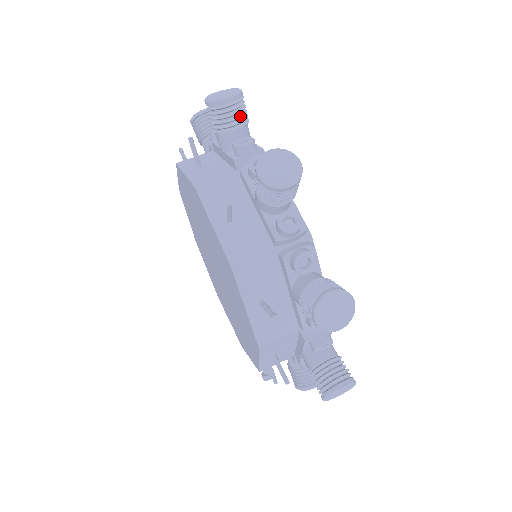
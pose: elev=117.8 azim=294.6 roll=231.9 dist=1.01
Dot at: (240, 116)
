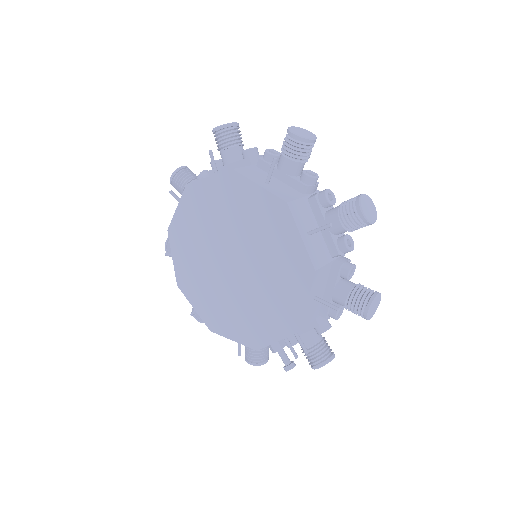
Dot at: (241, 137)
